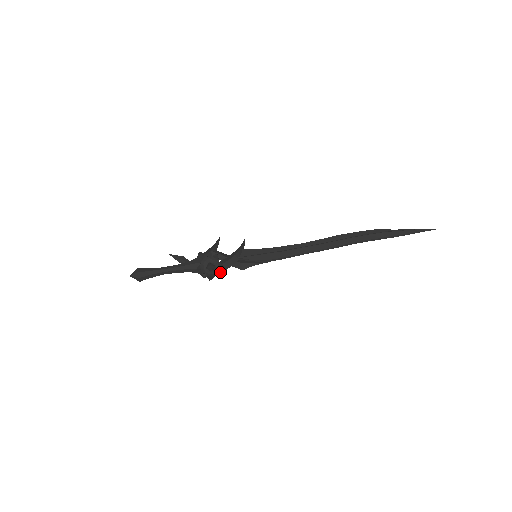
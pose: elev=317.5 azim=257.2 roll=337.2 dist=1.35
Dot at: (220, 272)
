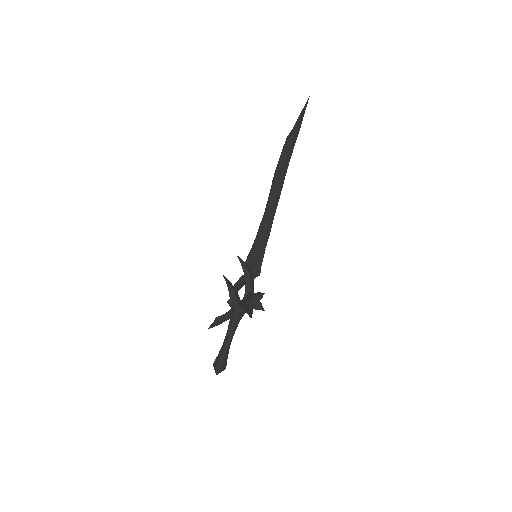
Dot at: occluded
